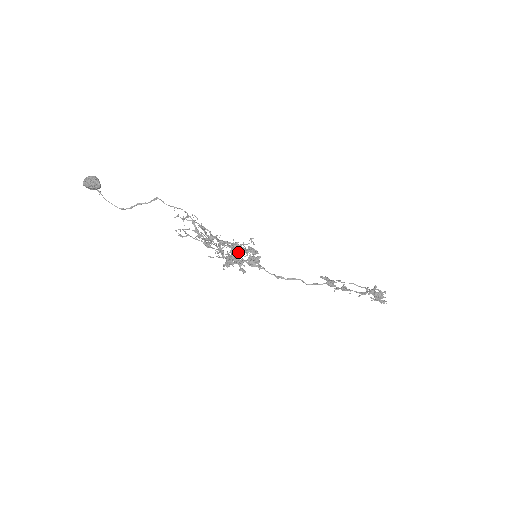
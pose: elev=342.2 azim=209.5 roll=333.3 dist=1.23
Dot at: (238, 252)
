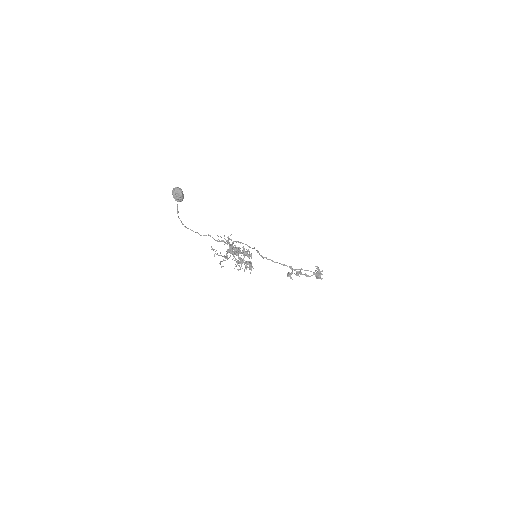
Dot at: (245, 255)
